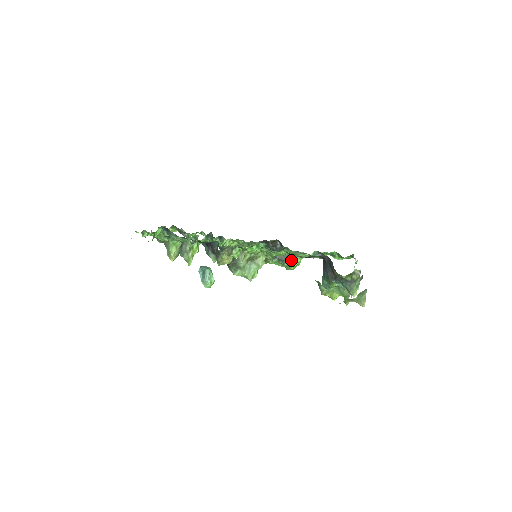
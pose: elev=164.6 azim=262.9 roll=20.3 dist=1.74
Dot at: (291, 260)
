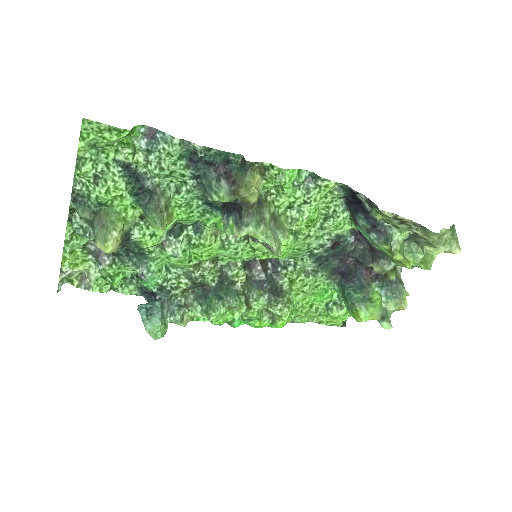
Dot at: (287, 297)
